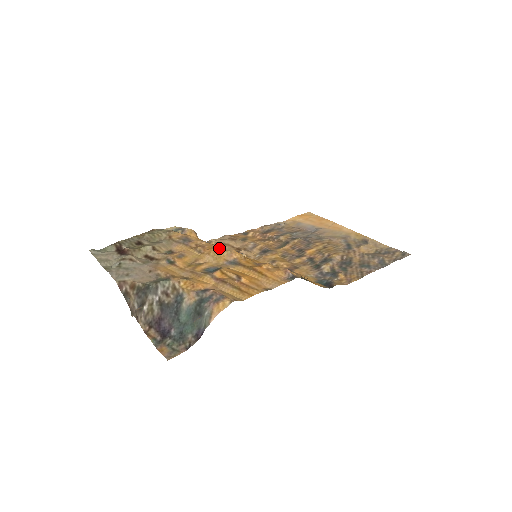
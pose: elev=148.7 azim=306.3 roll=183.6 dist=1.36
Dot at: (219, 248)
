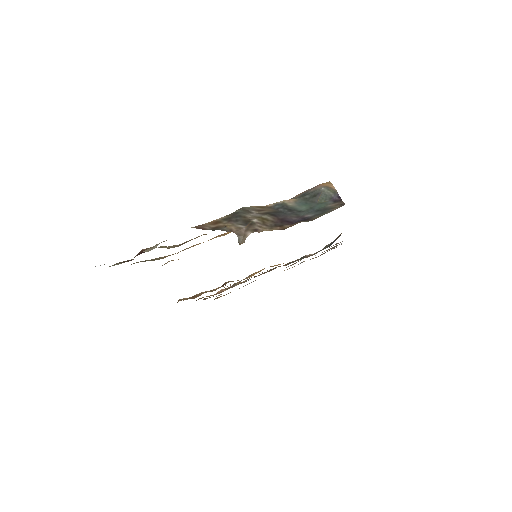
Dot at: occluded
